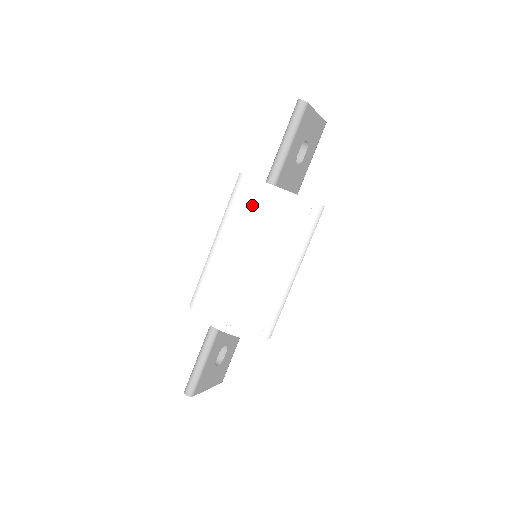
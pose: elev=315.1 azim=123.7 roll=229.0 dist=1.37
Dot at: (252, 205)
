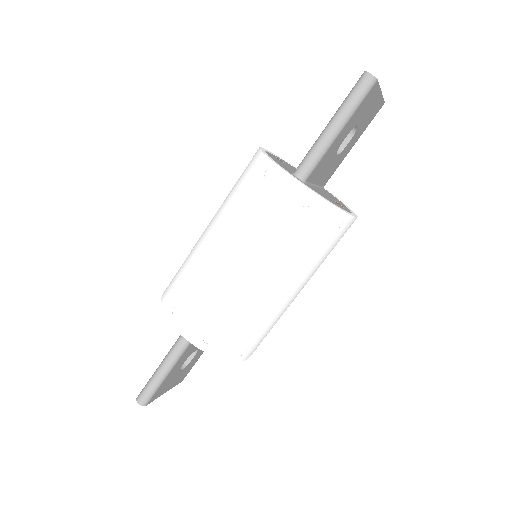
Dot at: (269, 203)
